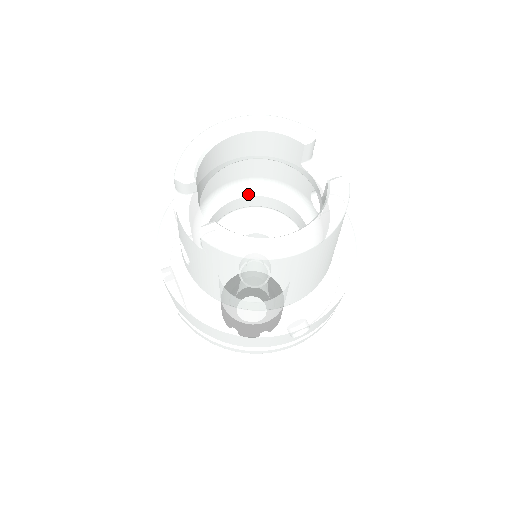
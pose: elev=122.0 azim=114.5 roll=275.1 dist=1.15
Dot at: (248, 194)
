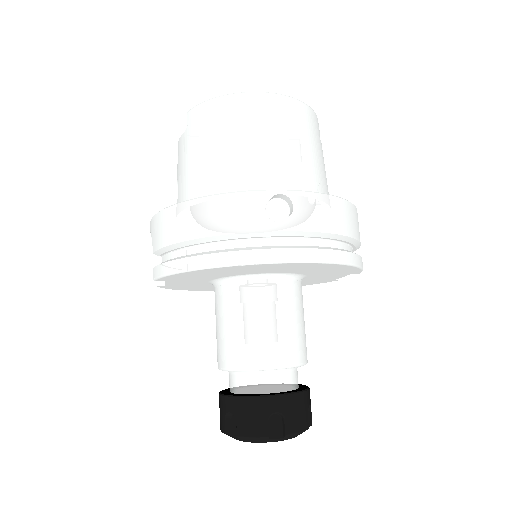
Dot at: occluded
